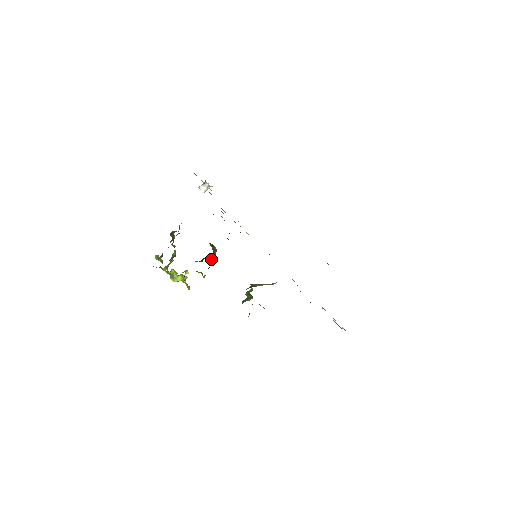
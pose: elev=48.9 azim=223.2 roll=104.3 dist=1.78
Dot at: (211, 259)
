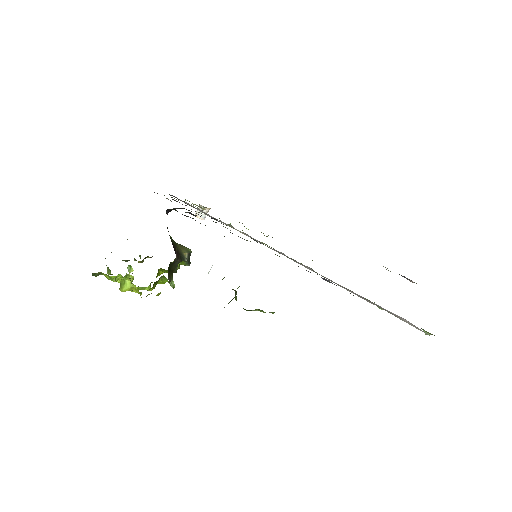
Dot at: (185, 265)
